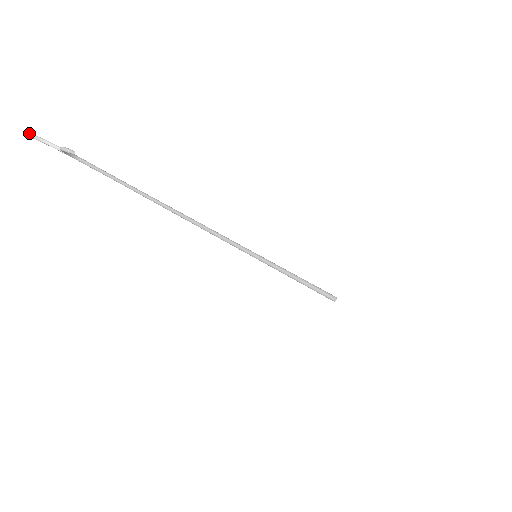
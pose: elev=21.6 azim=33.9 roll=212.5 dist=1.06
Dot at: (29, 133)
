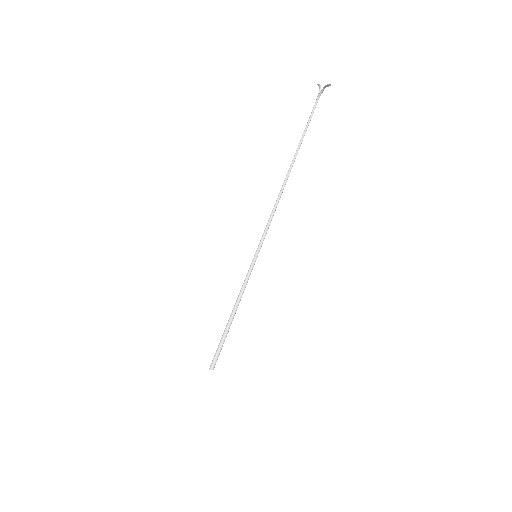
Dot at: occluded
